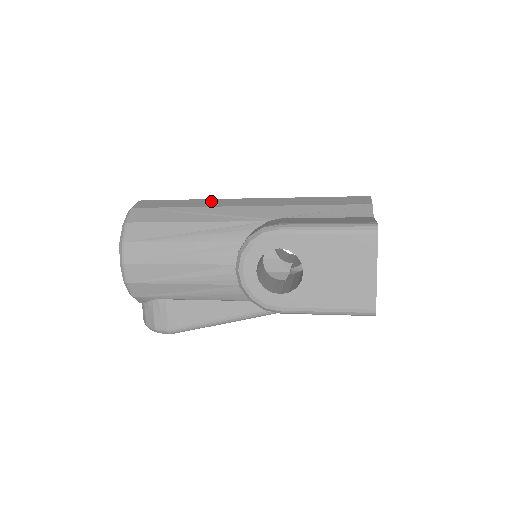
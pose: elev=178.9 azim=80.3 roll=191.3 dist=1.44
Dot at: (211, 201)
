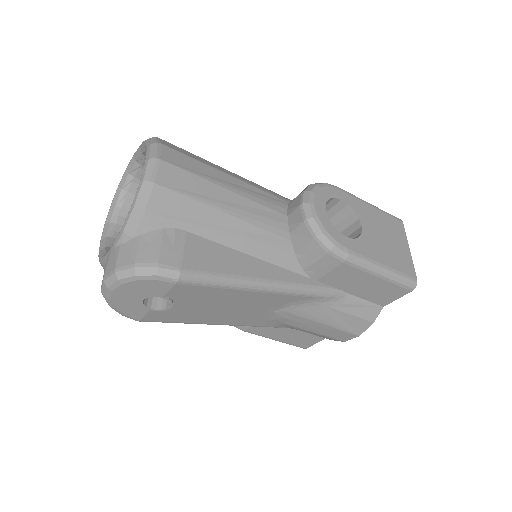
Dot at: occluded
